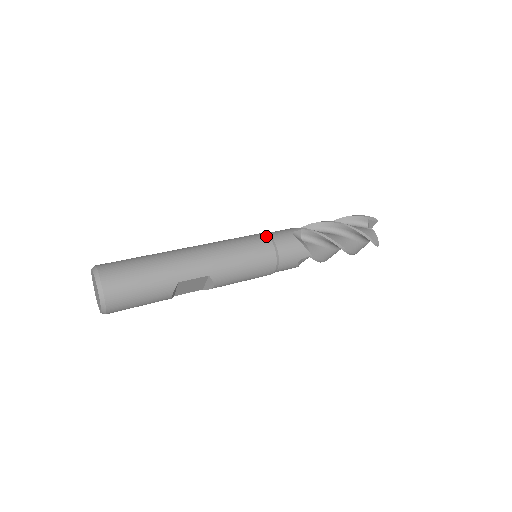
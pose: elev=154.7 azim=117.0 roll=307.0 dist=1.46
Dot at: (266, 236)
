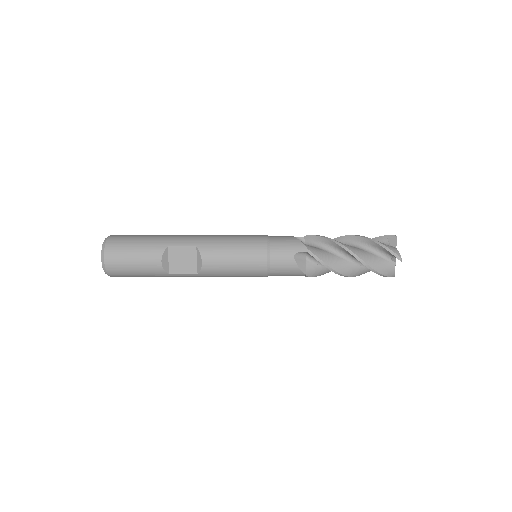
Dot at: occluded
